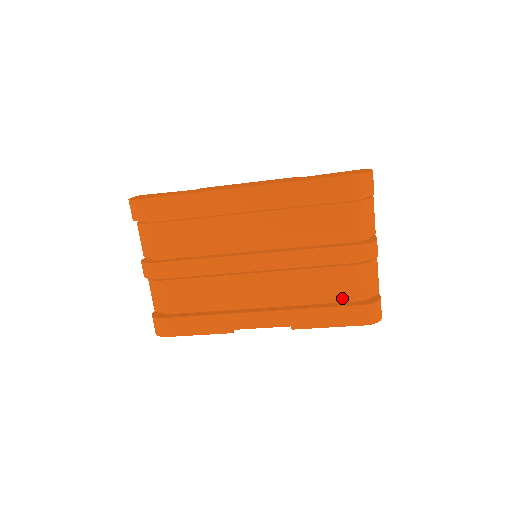
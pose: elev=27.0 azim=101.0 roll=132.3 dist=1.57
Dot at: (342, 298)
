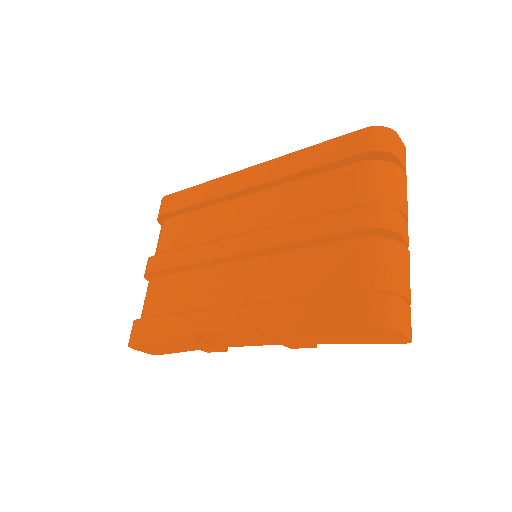
Dot at: (335, 288)
